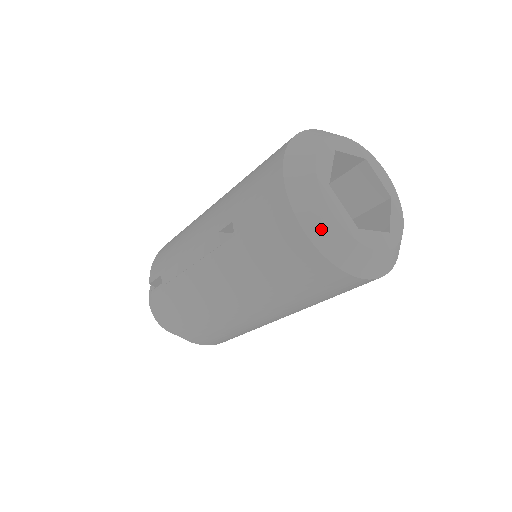
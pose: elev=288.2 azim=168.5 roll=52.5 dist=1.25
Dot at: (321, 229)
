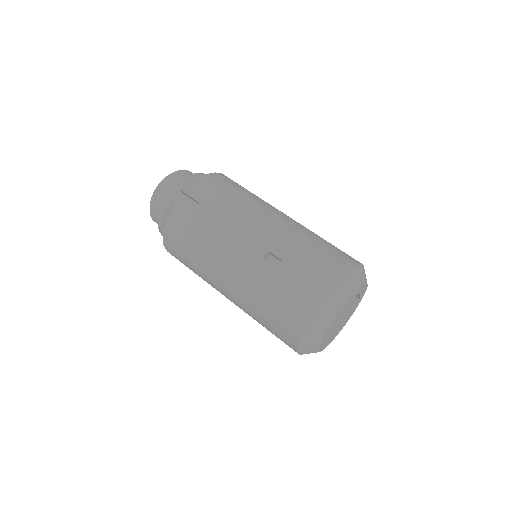
Dot at: (317, 329)
